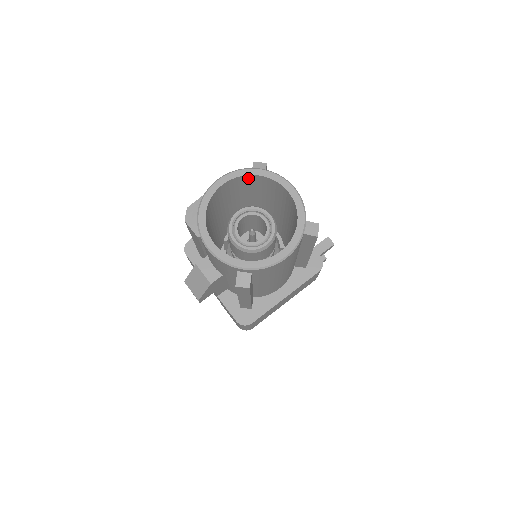
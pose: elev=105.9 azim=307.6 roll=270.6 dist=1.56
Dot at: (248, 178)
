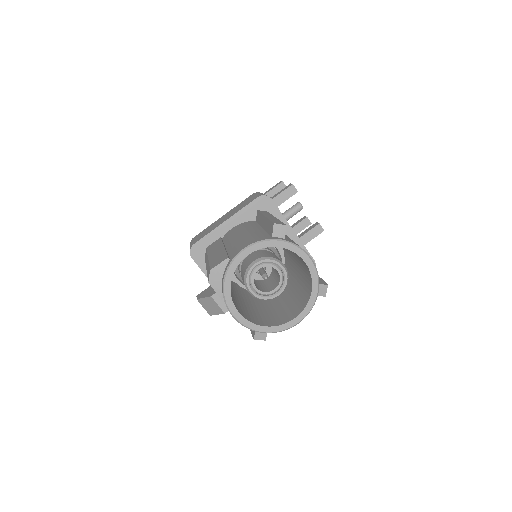
Dot at: occluded
